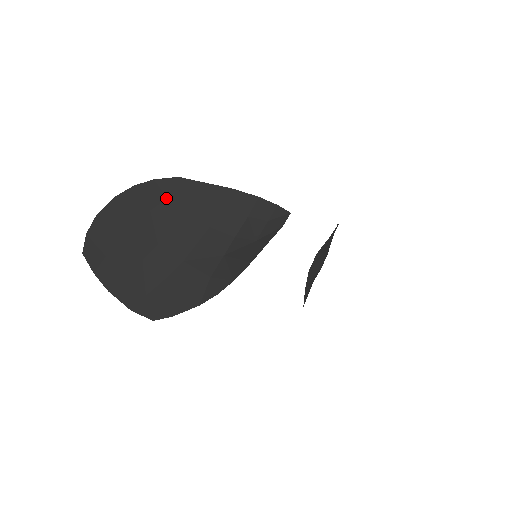
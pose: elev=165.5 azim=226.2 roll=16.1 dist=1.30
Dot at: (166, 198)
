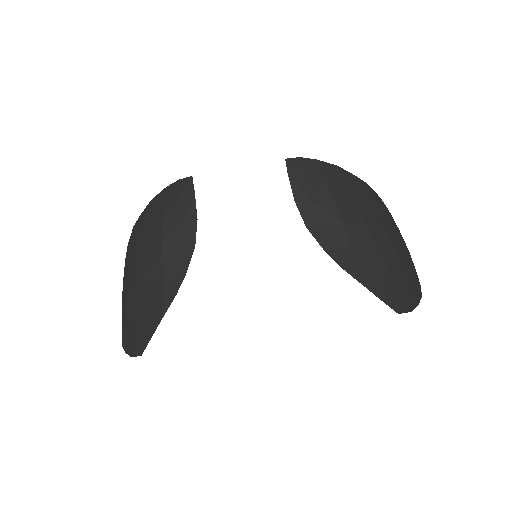
Dot at: (130, 247)
